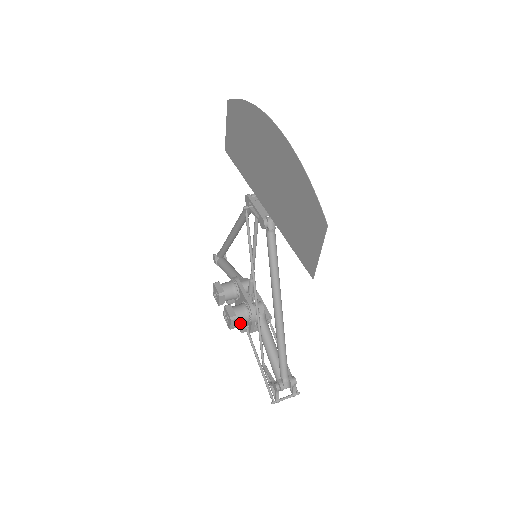
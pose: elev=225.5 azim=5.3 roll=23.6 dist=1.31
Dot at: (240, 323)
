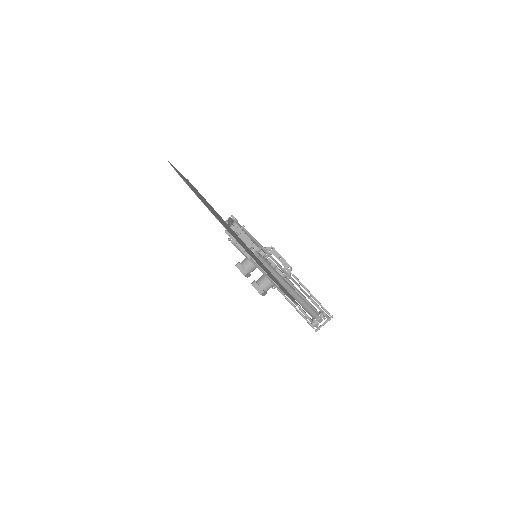
Dot at: occluded
